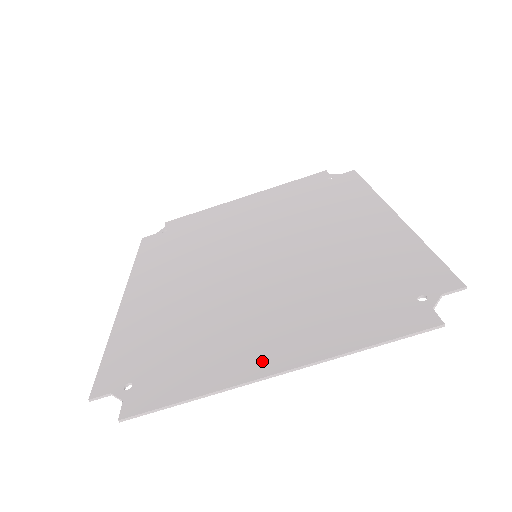
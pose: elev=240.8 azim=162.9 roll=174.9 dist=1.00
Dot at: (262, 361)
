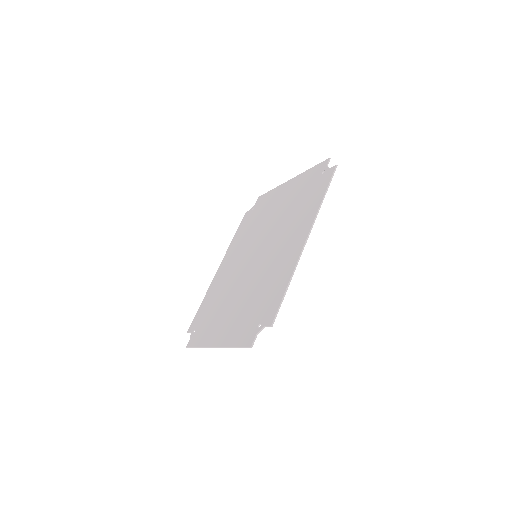
Dot at: (215, 338)
